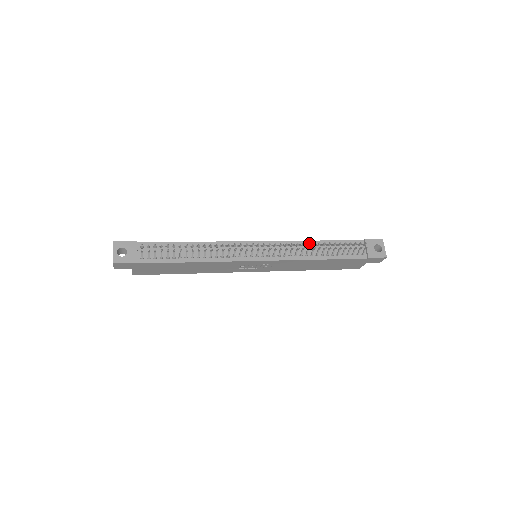
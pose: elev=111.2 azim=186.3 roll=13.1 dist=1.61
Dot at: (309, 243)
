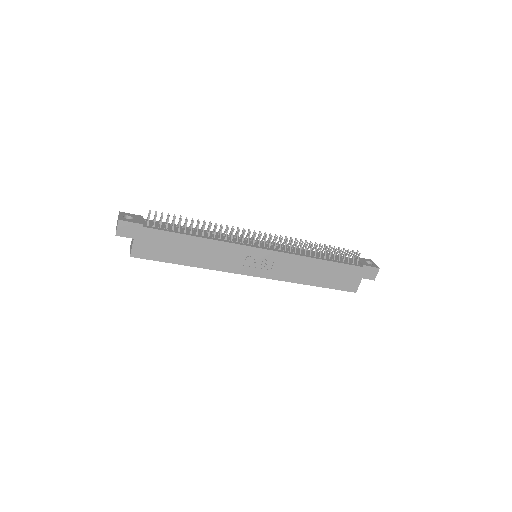
Dot at: (306, 241)
